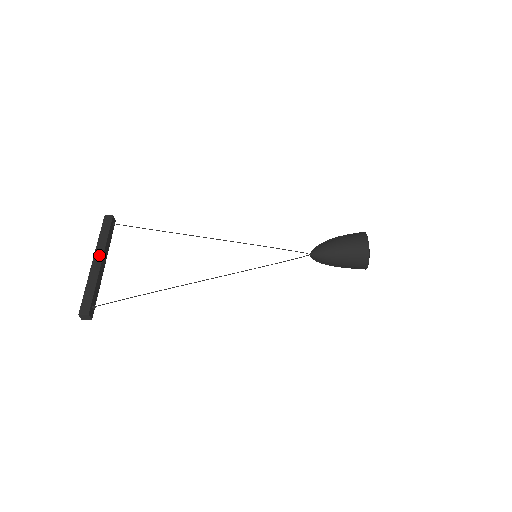
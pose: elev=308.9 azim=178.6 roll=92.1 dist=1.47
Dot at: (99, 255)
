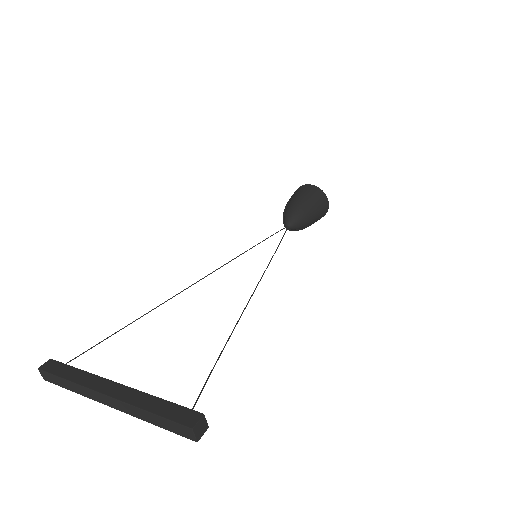
Dot at: (103, 384)
